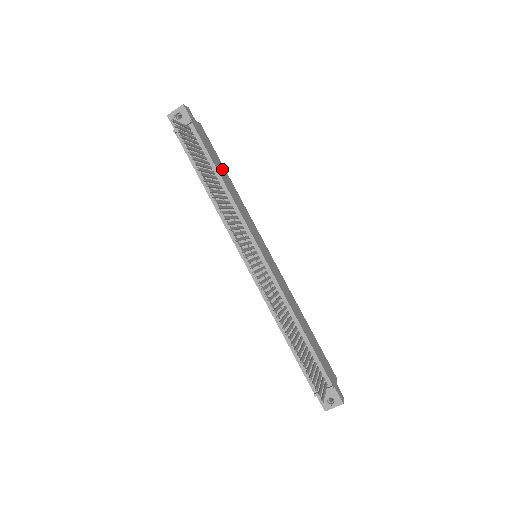
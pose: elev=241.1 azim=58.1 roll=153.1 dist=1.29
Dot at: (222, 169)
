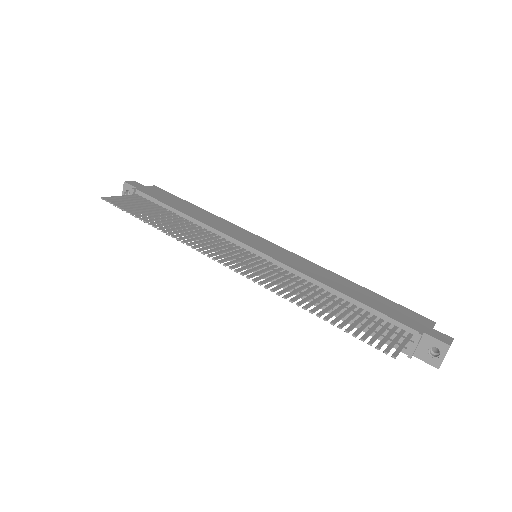
Dot at: (186, 206)
